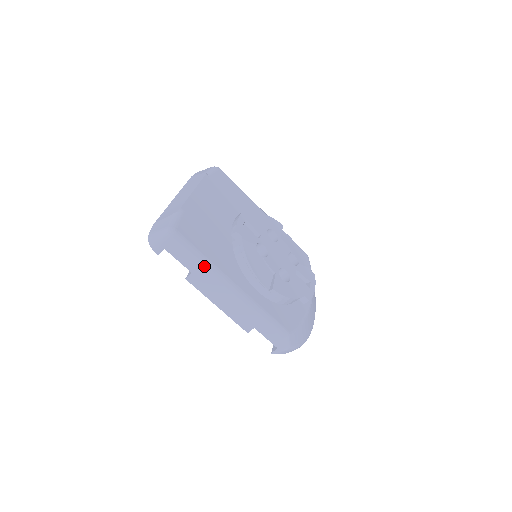
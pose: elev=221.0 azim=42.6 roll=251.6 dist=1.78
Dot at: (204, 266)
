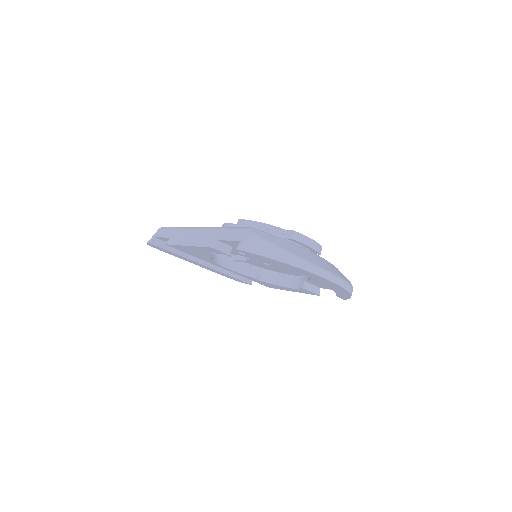
Dot at: (179, 229)
